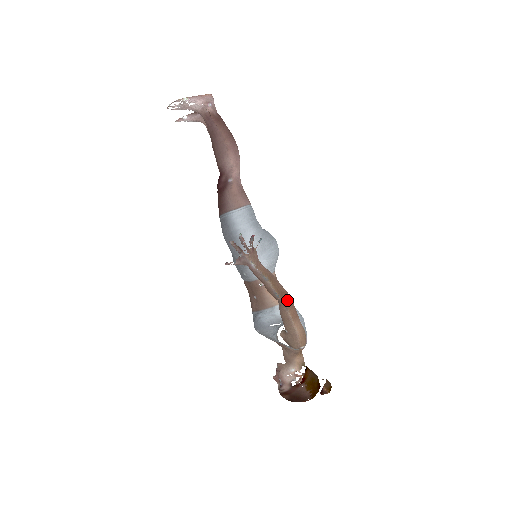
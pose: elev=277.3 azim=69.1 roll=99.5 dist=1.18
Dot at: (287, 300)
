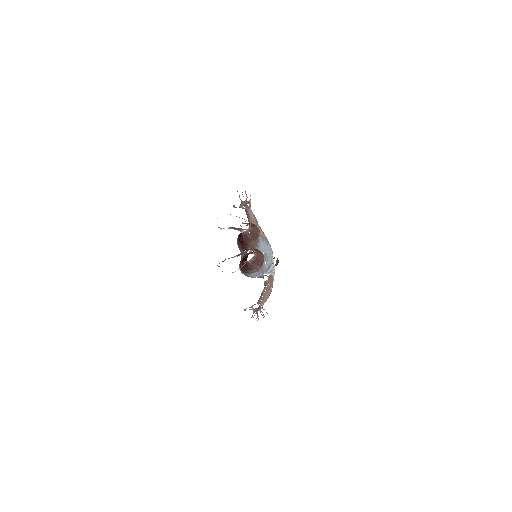
Dot at: occluded
